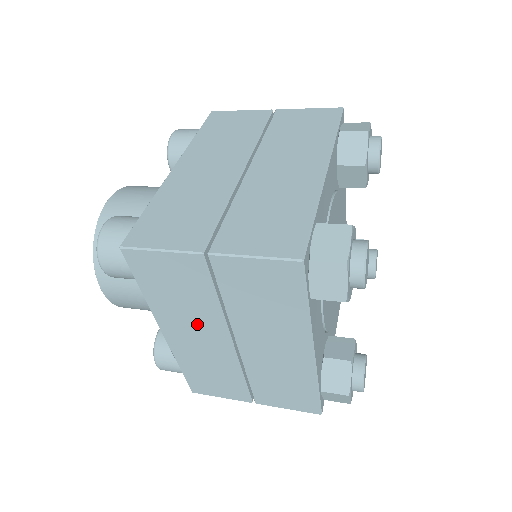
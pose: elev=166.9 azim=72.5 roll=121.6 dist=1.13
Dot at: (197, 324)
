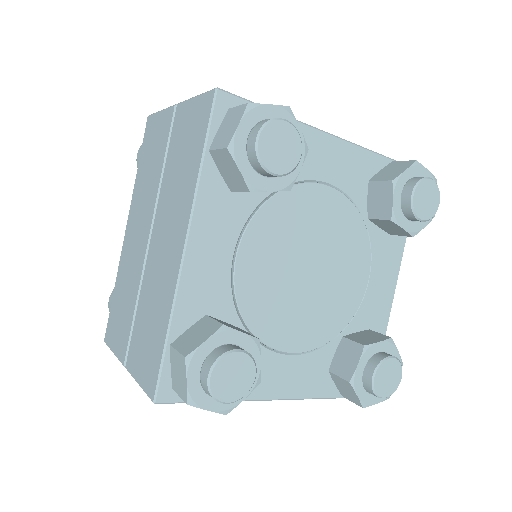
Dot at: (144, 209)
